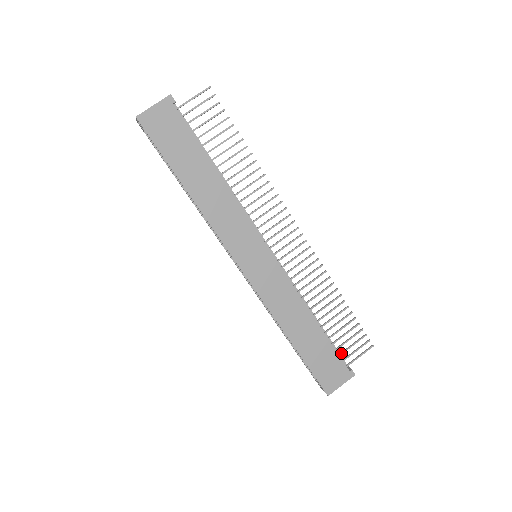
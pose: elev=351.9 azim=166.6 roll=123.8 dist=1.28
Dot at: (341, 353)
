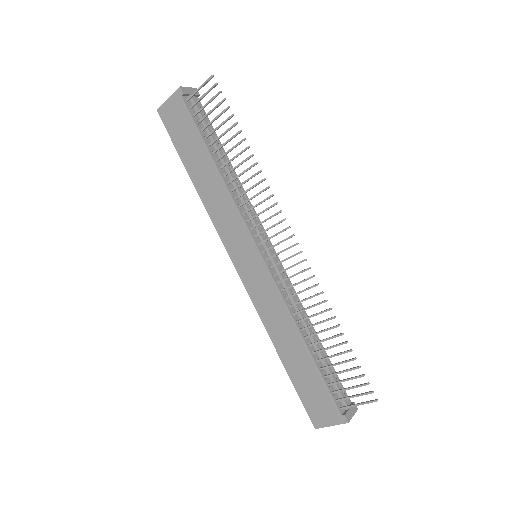
Dot at: (335, 391)
